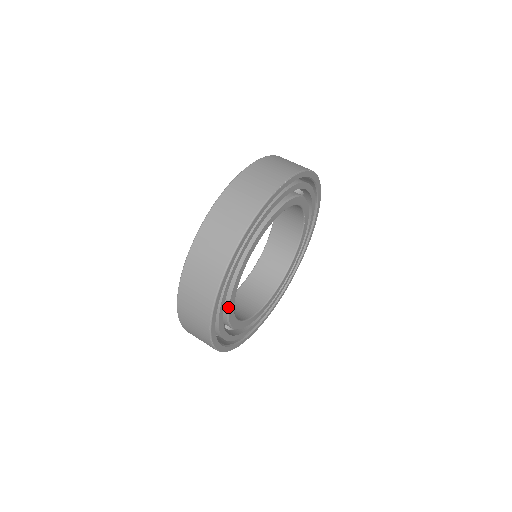
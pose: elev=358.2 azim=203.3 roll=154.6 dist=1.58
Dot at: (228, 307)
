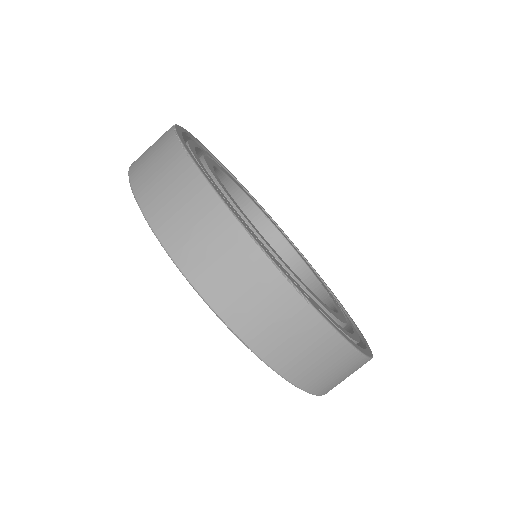
Dot at: occluded
